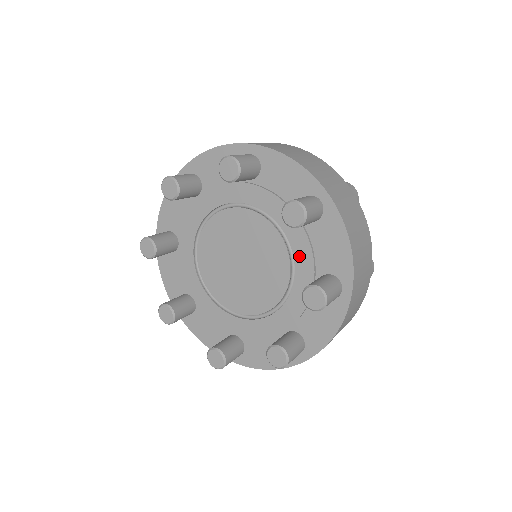
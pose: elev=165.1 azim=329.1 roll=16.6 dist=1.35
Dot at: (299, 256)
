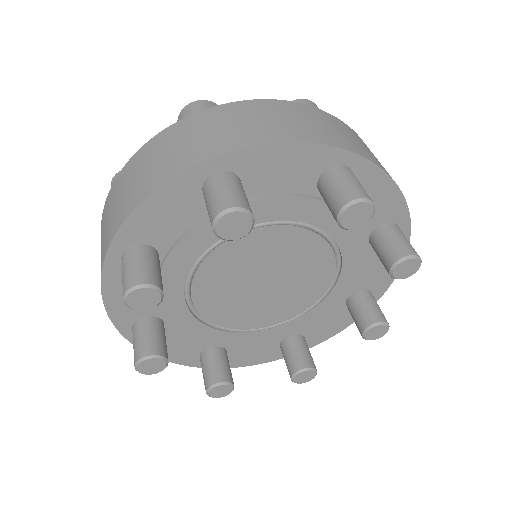
Dot at: (339, 233)
